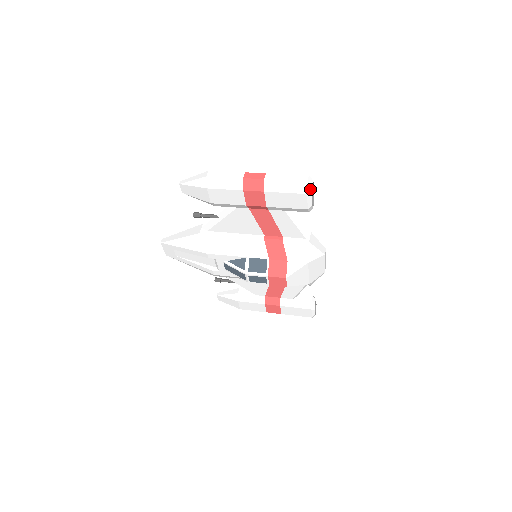
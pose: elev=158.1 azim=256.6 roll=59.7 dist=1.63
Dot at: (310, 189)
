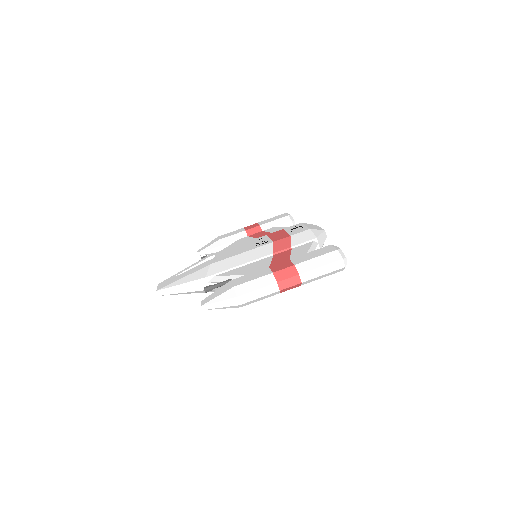
Dot at: occluded
